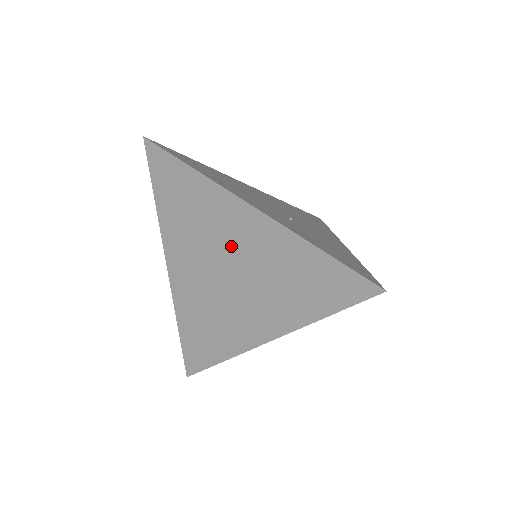
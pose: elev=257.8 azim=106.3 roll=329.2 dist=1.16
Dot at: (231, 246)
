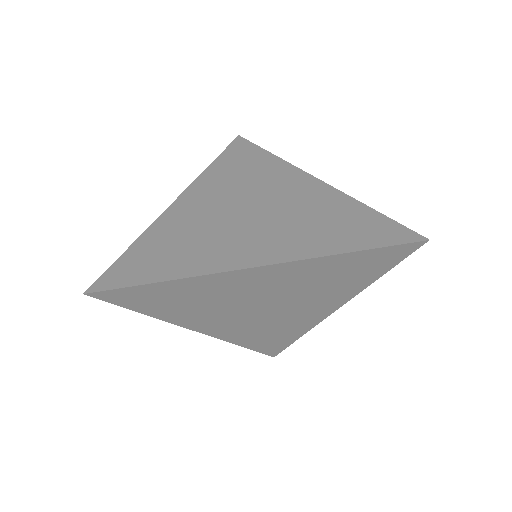
Dot at: (271, 194)
